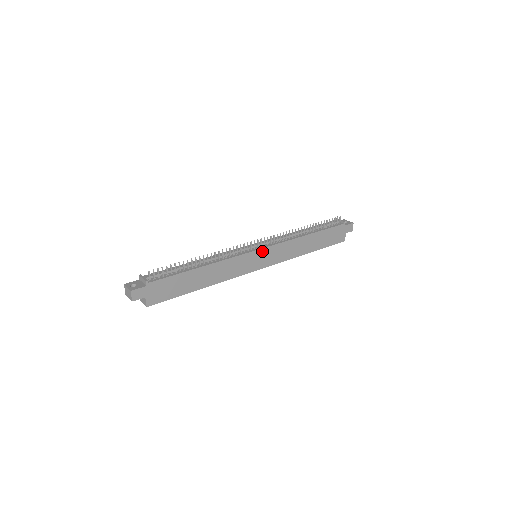
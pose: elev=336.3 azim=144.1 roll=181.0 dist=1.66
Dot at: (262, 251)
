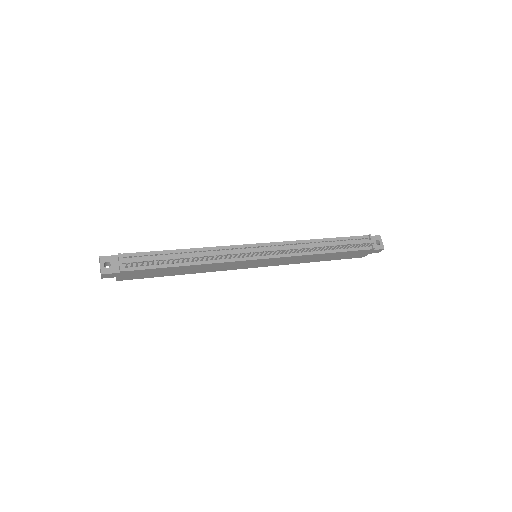
Dot at: (263, 260)
